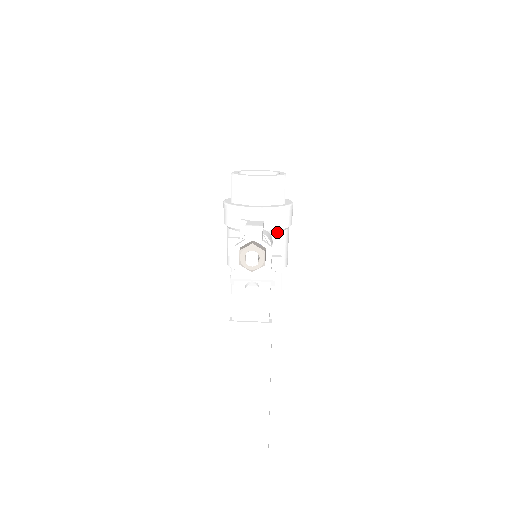
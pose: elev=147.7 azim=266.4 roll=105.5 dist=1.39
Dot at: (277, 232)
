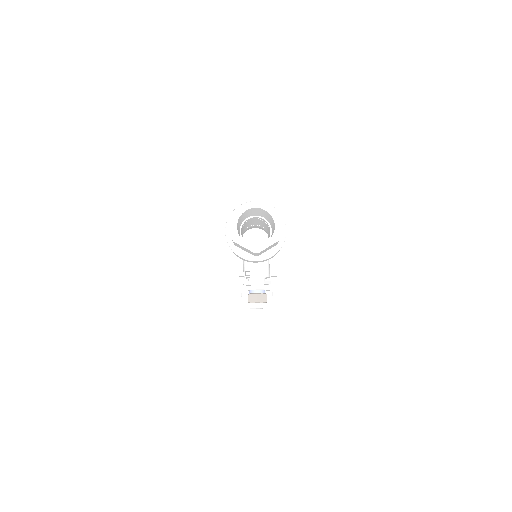
Dot at: occluded
